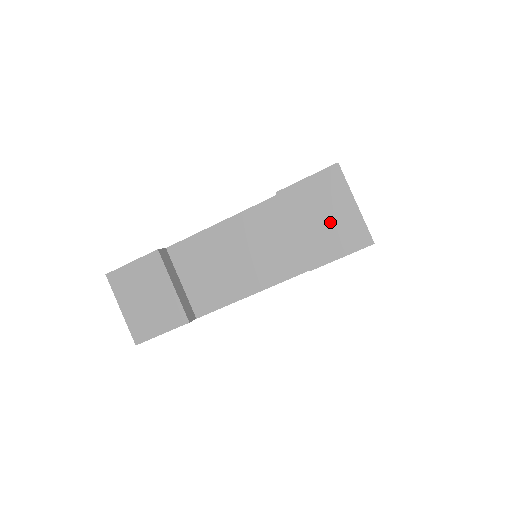
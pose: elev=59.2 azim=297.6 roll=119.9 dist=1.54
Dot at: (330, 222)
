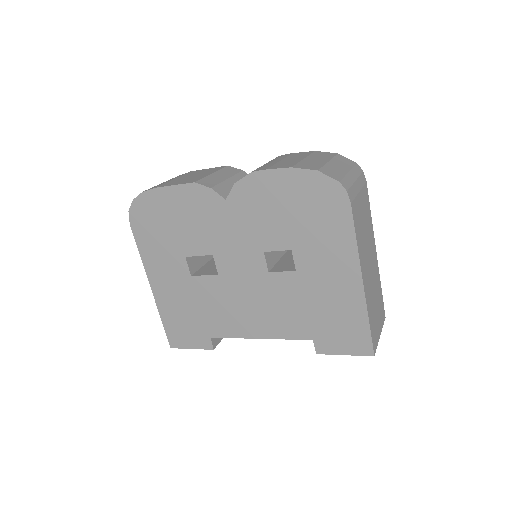
Dot at: occluded
